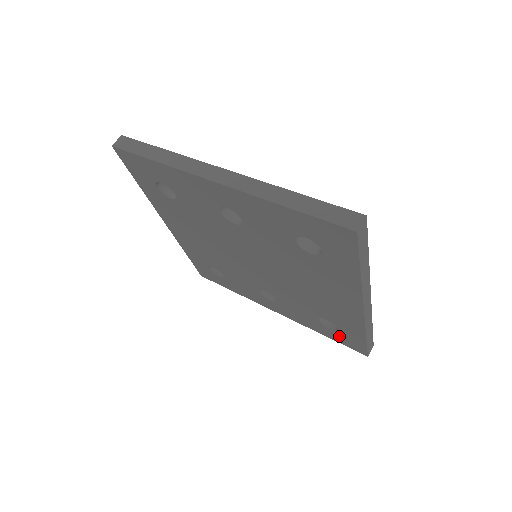
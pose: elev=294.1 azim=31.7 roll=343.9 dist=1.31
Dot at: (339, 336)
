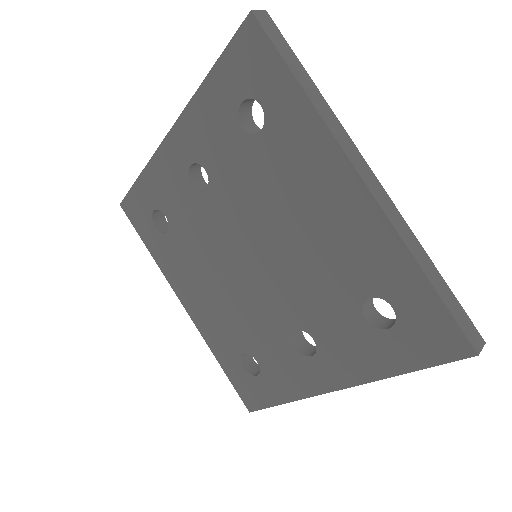
Dot at: (410, 337)
